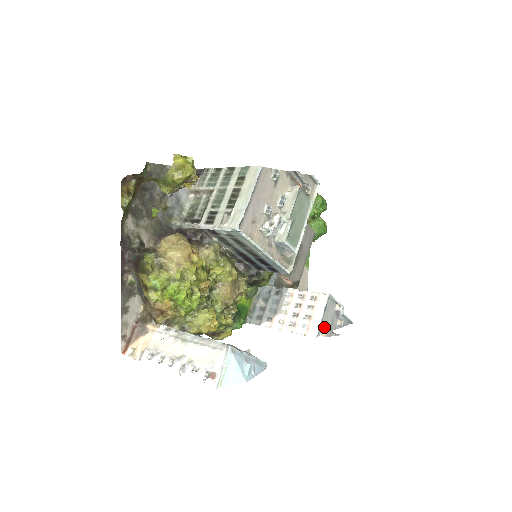
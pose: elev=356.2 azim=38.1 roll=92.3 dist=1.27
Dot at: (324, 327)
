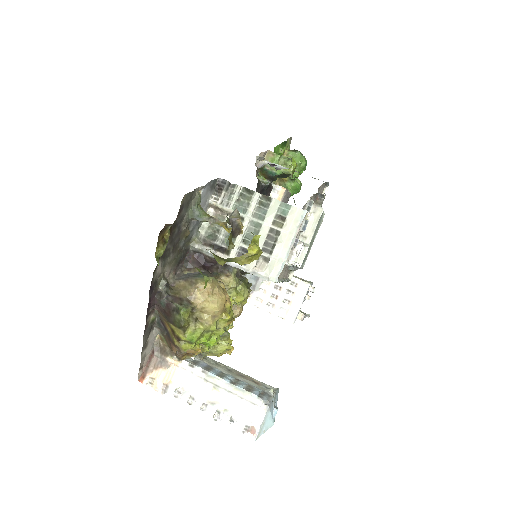
Dot at: occluded
